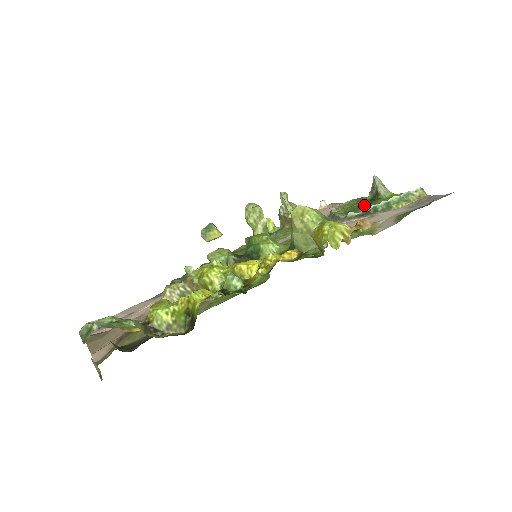
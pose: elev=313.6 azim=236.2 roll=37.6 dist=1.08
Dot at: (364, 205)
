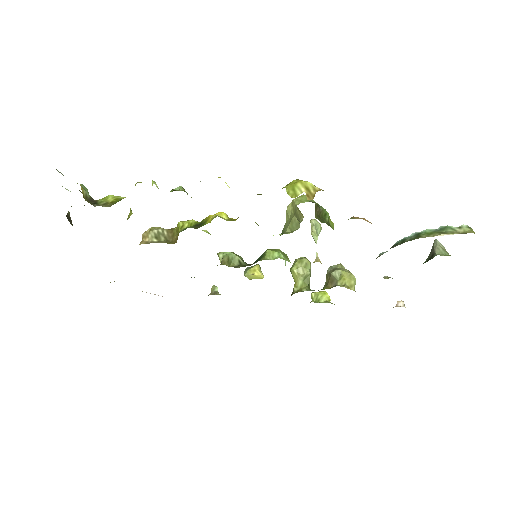
Dot at: occluded
